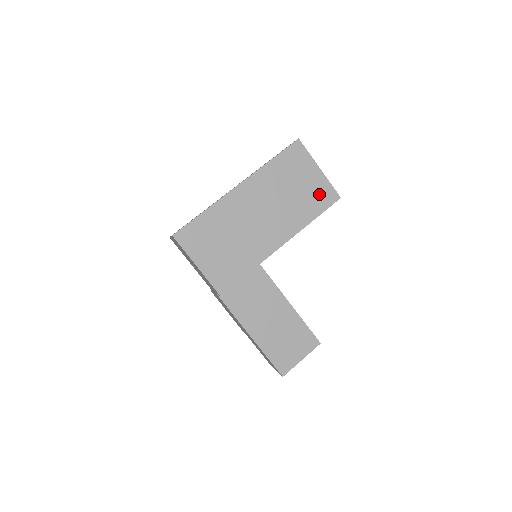
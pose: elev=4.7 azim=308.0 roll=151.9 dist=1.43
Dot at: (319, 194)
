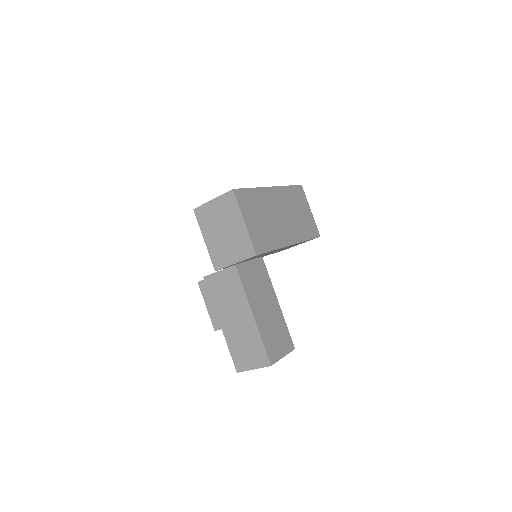
Dot at: (310, 226)
